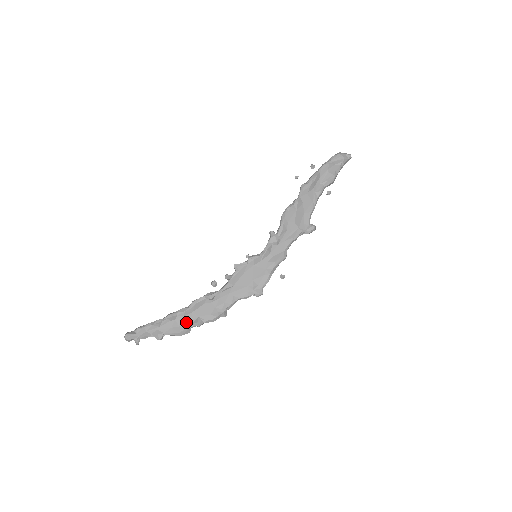
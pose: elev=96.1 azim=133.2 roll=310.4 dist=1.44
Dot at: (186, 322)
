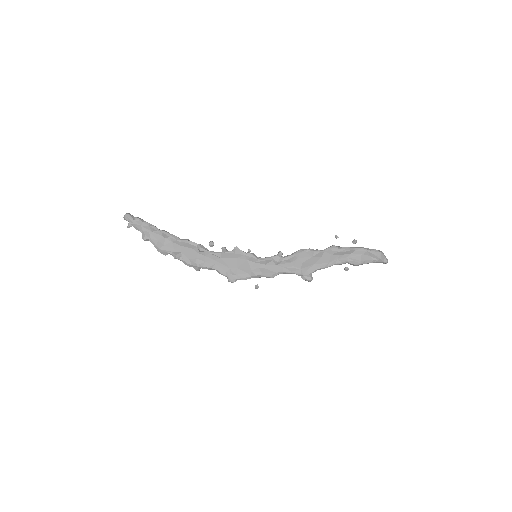
Dot at: (170, 247)
